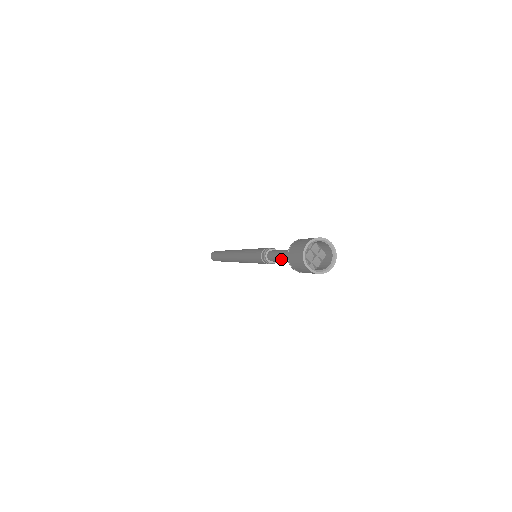
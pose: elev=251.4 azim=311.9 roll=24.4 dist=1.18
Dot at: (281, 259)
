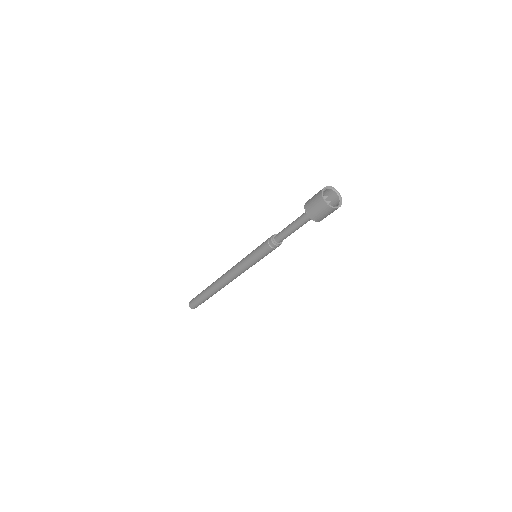
Dot at: (291, 225)
